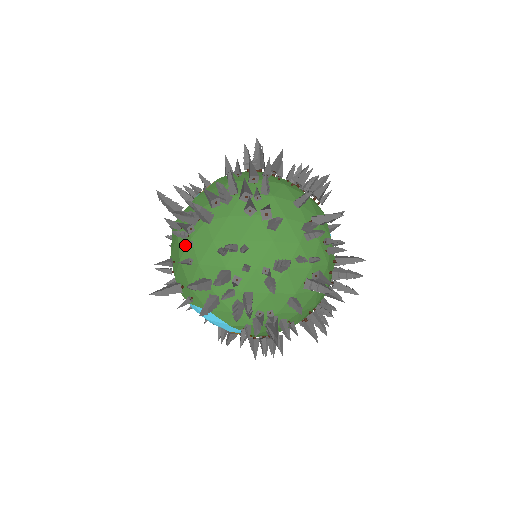
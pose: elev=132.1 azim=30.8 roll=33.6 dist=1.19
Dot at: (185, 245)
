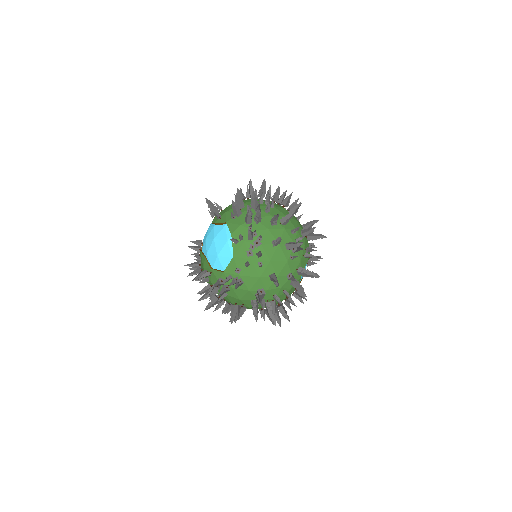
Dot at: occluded
